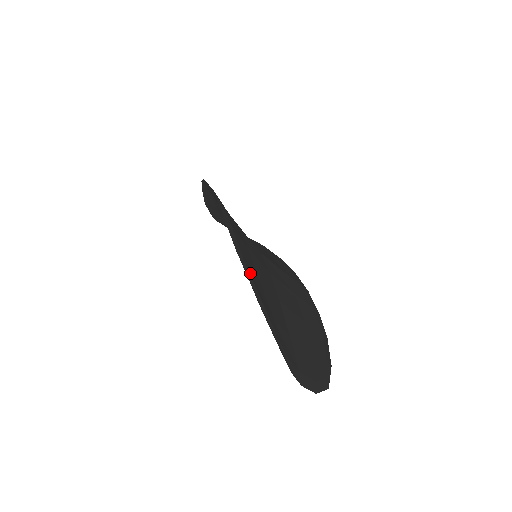
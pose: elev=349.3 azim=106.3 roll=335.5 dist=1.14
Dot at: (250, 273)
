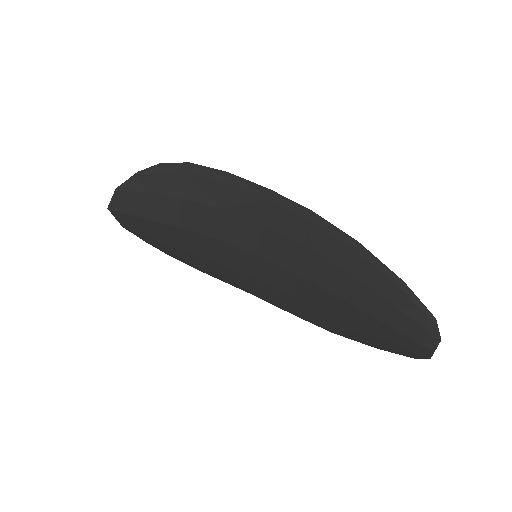
Dot at: (370, 263)
